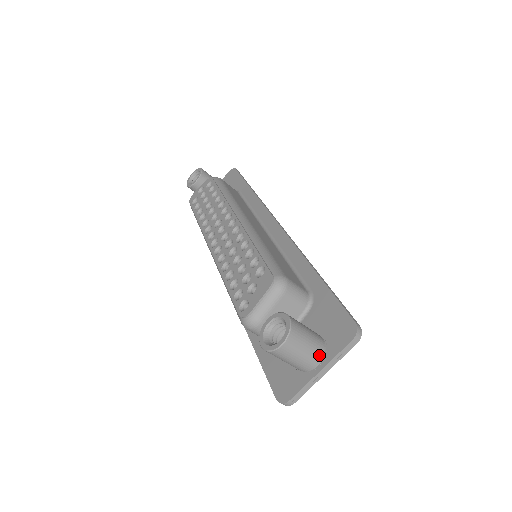
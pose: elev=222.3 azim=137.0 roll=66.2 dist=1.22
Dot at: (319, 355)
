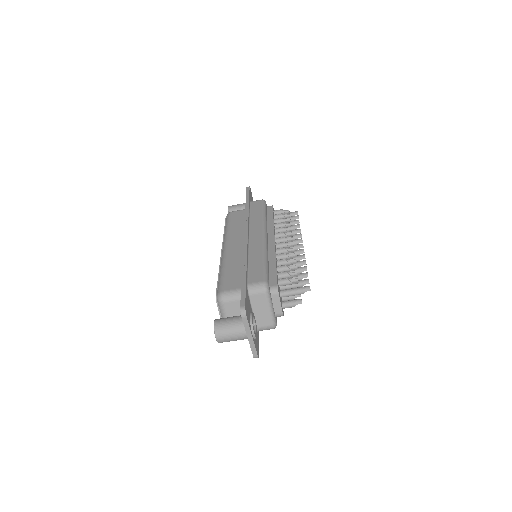
Dot at: (242, 330)
